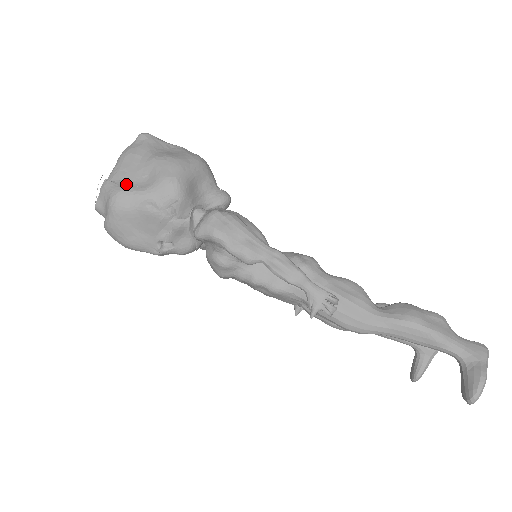
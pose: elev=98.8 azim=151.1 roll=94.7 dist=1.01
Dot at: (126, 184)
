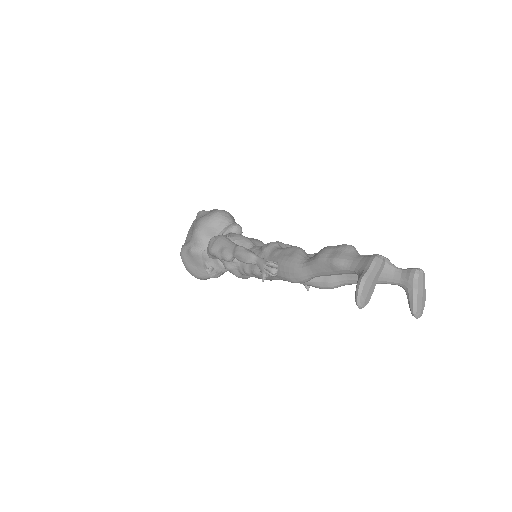
Dot at: (185, 243)
